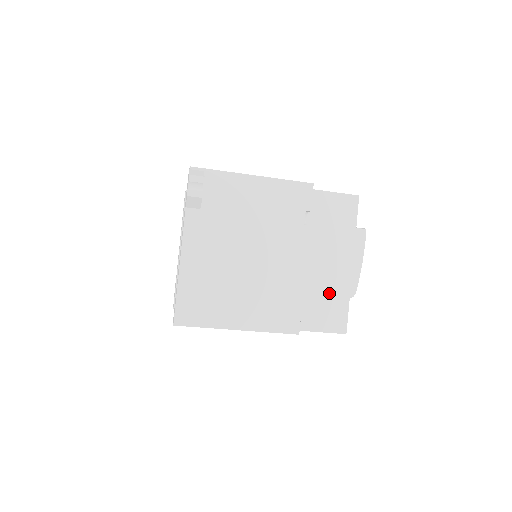
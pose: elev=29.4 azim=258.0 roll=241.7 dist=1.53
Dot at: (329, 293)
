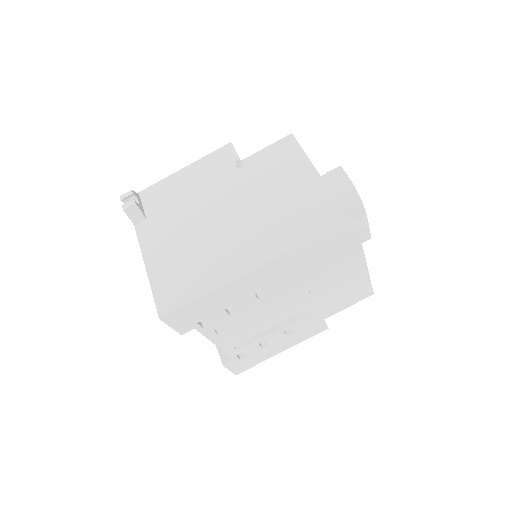
Dot at: (315, 214)
